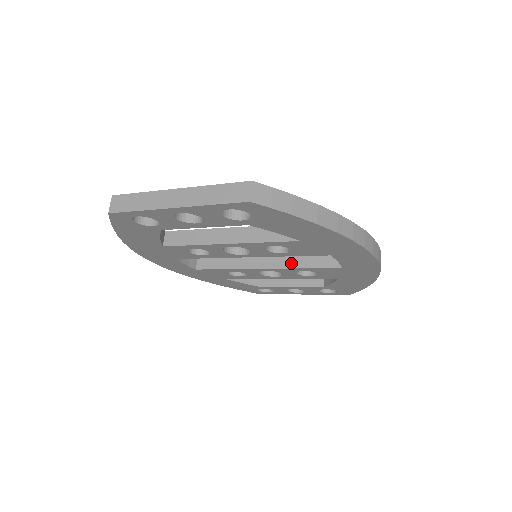
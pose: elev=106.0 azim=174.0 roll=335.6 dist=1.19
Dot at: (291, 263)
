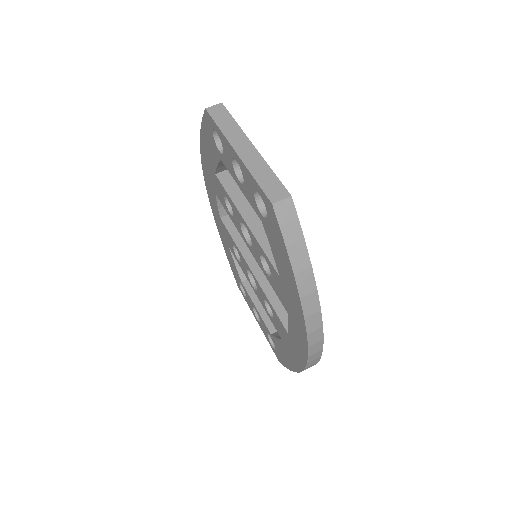
Dot at: (268, 289)
